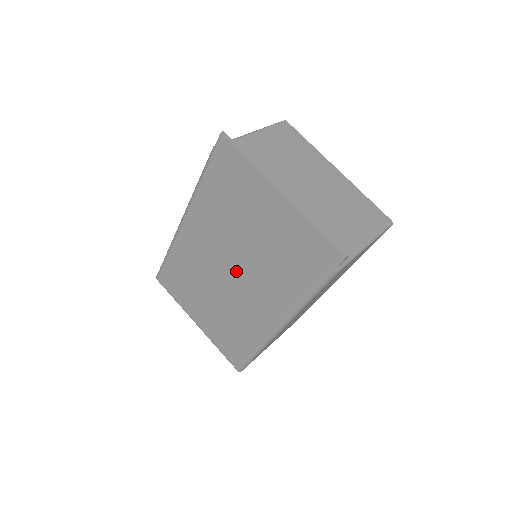
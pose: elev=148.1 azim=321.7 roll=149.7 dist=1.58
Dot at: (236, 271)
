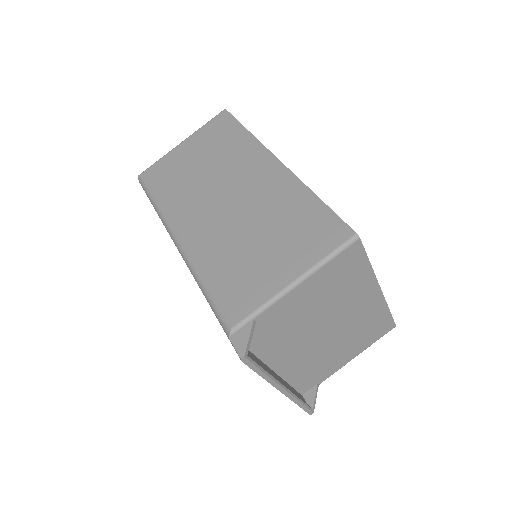
Dot at: occluded
